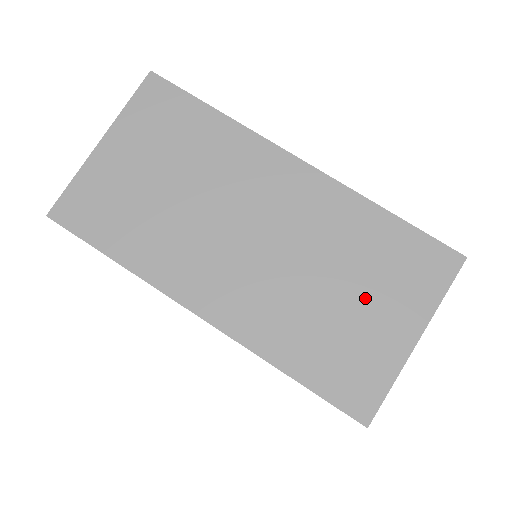
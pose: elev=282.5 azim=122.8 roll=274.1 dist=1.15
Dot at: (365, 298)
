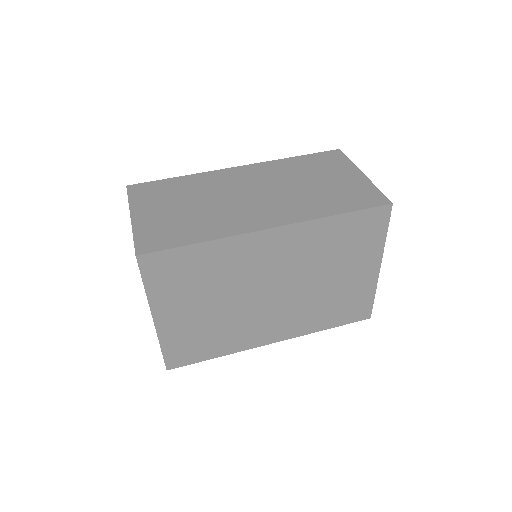
Dot at: (326, 178)
